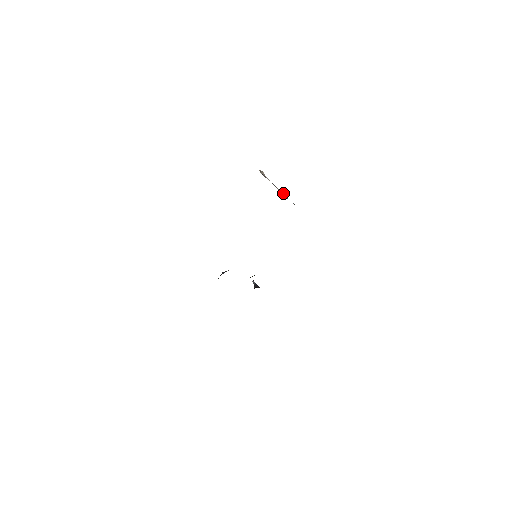
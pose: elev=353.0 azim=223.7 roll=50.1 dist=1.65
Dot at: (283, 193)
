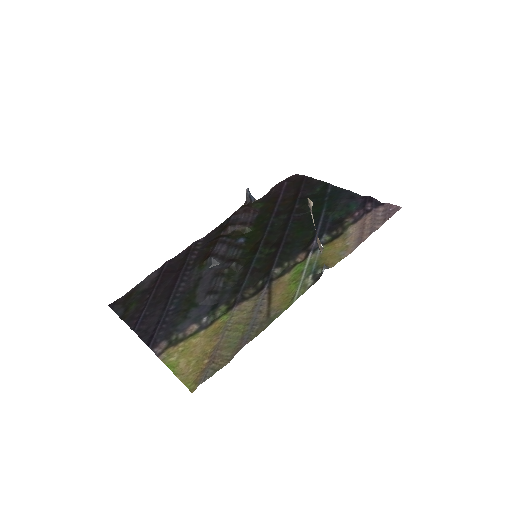
Dot at: (319, 246)
